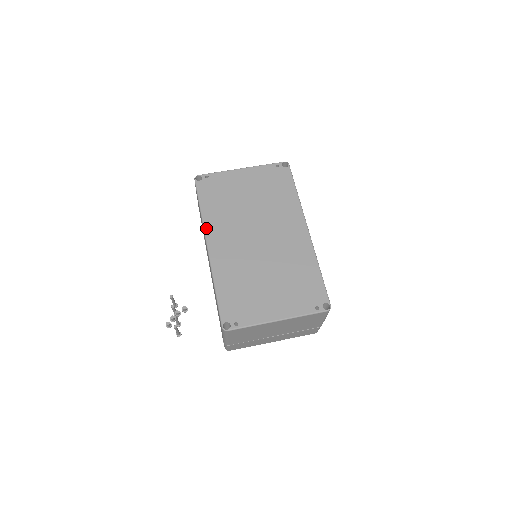
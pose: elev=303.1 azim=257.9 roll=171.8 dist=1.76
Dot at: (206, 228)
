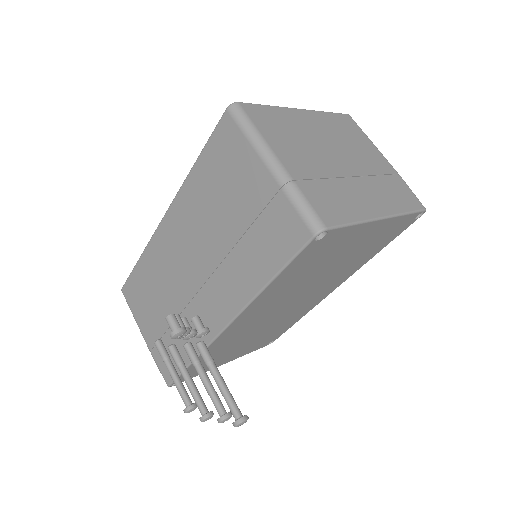
Dot at: (154, 237)
